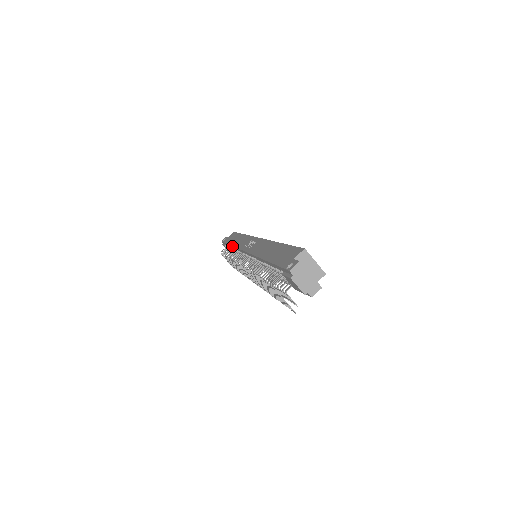
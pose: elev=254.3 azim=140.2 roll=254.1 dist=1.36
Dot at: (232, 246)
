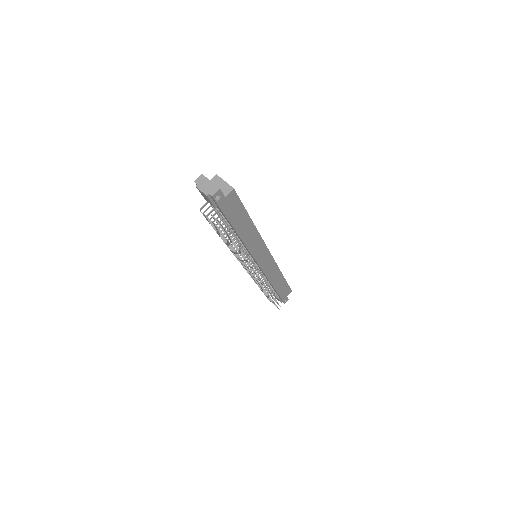
Dot at: occluded
